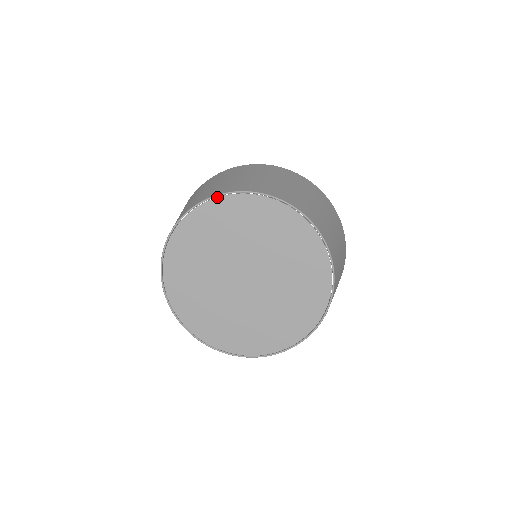
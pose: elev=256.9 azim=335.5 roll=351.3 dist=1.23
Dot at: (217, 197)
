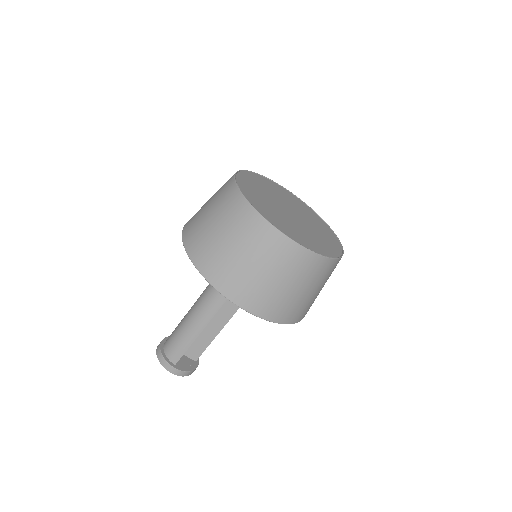
Dot at: (259, 175)
